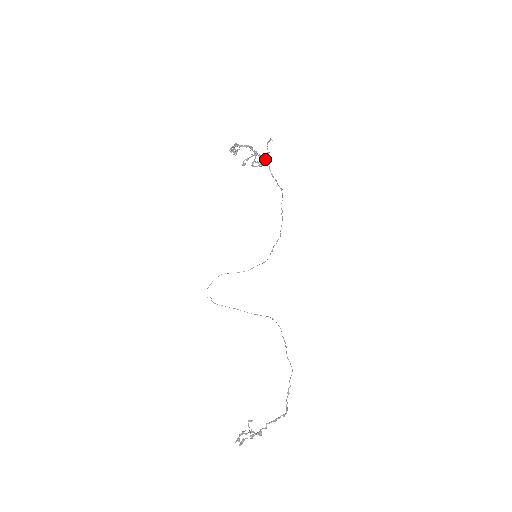
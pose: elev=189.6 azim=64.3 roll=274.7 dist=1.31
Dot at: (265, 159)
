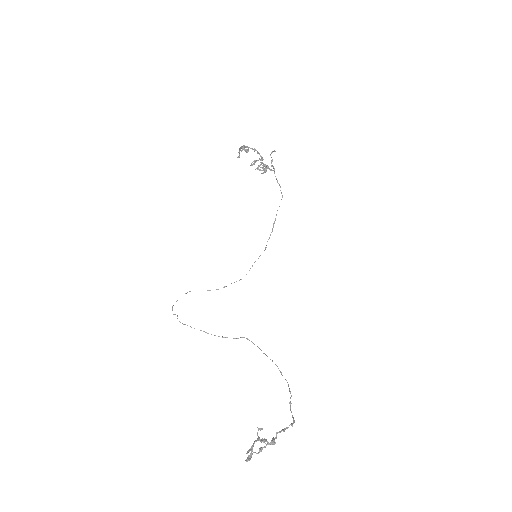
Dot at: (268, 166)
